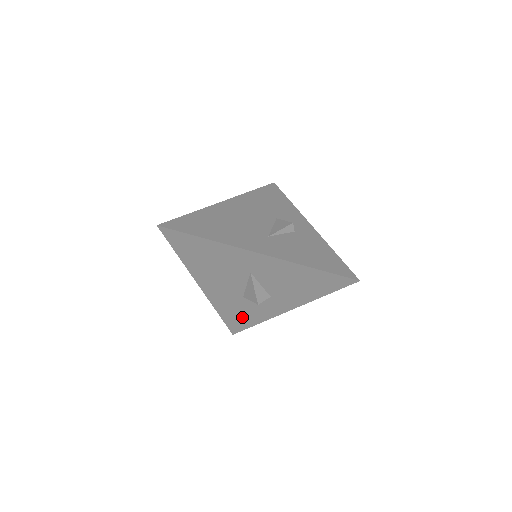
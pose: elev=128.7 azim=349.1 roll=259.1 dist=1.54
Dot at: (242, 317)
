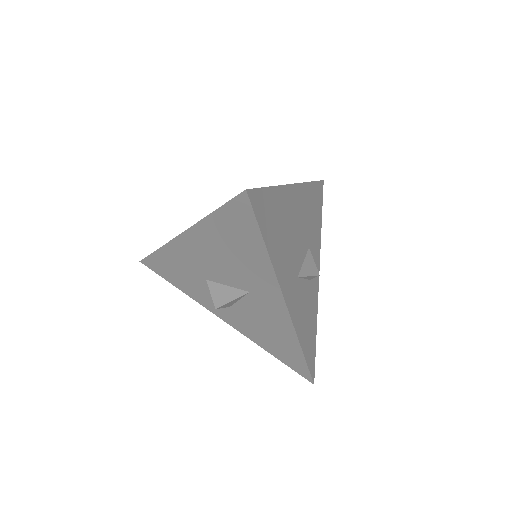
Dot at: (175, 274)
